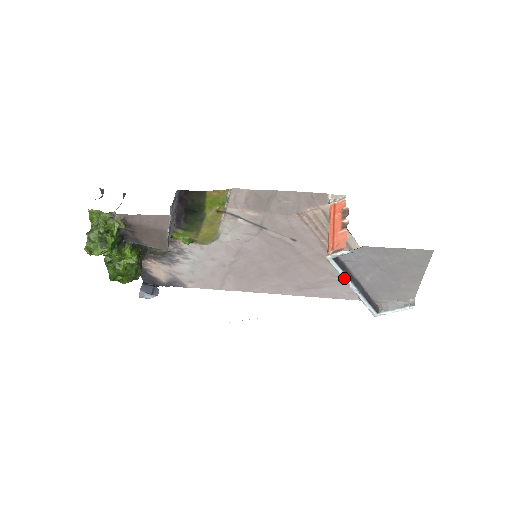
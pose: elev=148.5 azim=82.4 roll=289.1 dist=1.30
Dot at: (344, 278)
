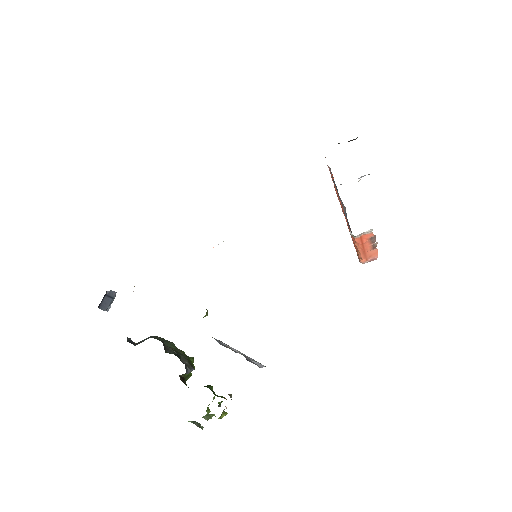
Dot at: occluded
